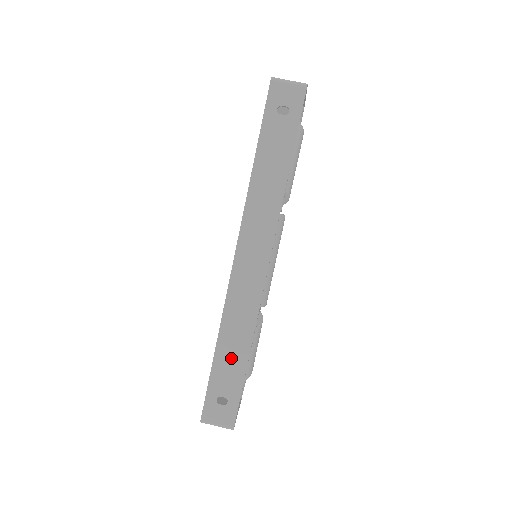
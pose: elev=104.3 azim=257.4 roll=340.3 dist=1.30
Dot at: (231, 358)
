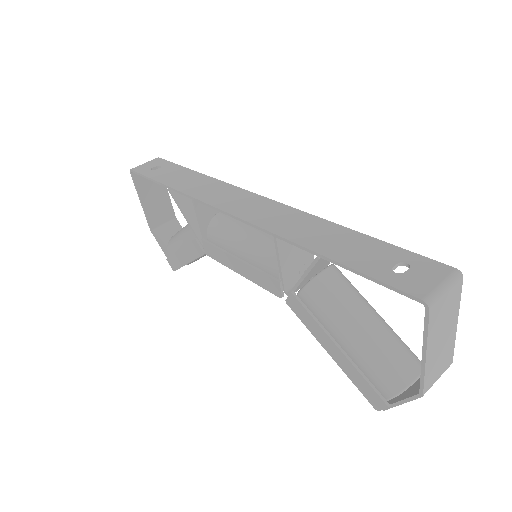
Dot at: (341, 243)
